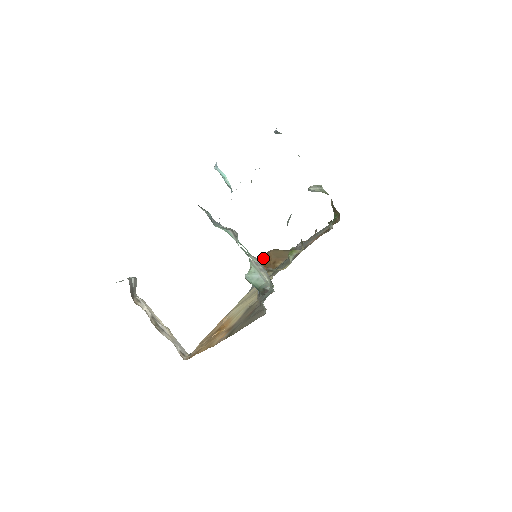
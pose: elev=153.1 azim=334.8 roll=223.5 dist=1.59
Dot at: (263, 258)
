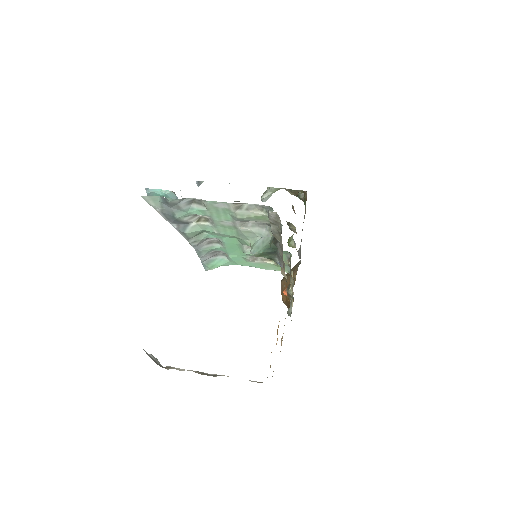
Dot at: (281, 293)
